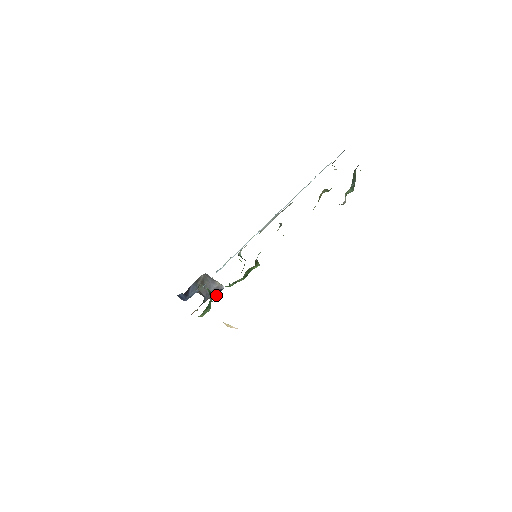
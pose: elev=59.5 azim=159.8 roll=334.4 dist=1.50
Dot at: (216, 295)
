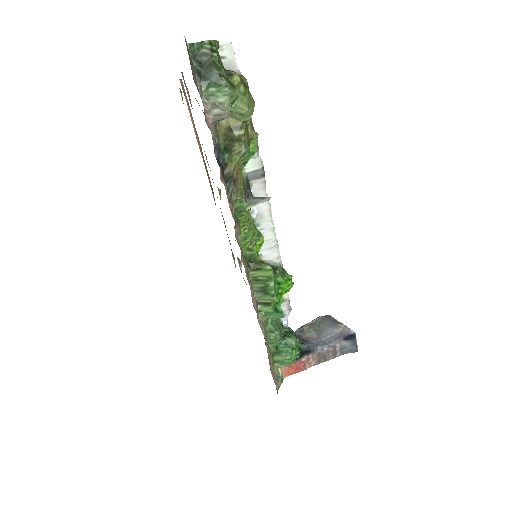
Dot at: (355, 347)
